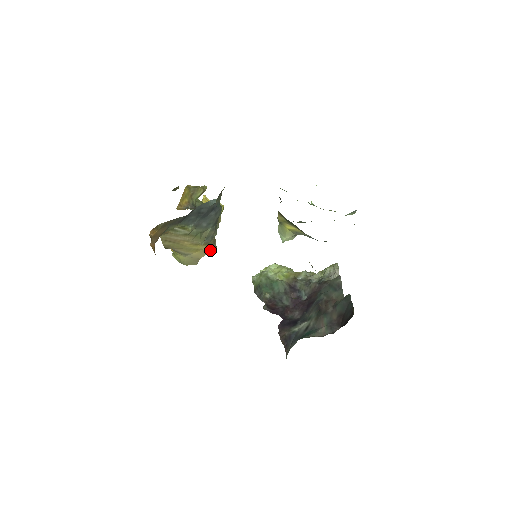
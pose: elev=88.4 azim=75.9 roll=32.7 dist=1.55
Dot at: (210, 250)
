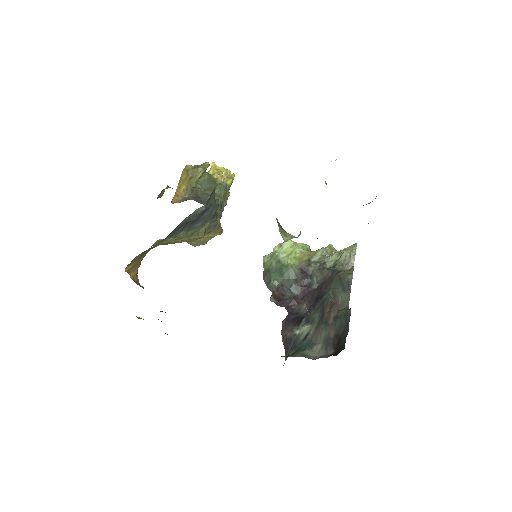
Dot at: (215, 235)
